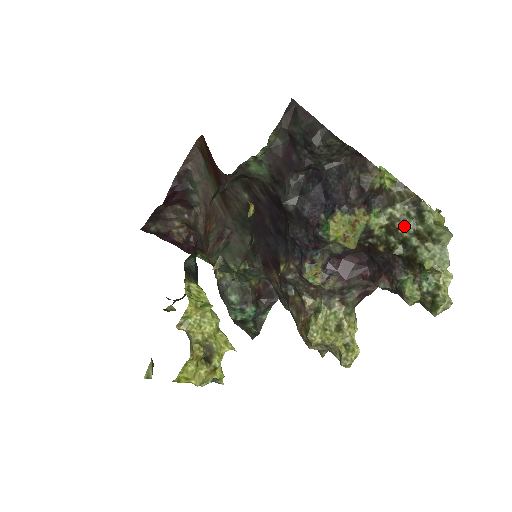
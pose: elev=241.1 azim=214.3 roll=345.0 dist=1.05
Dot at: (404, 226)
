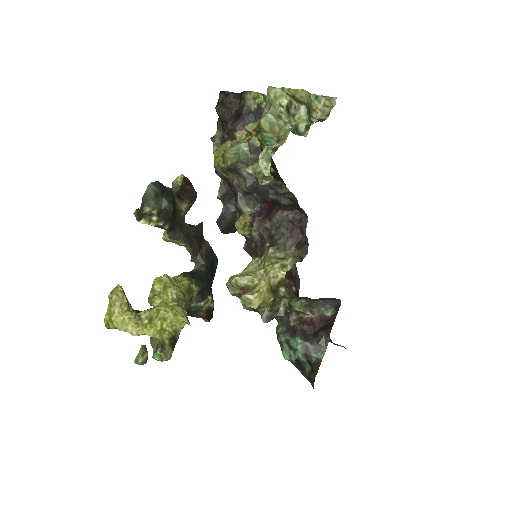
Dot at: occluded
